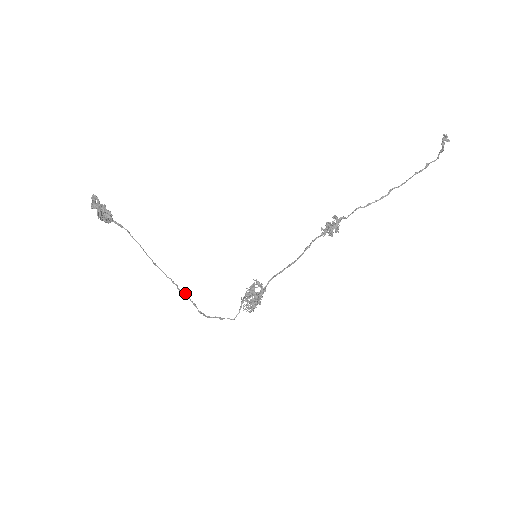
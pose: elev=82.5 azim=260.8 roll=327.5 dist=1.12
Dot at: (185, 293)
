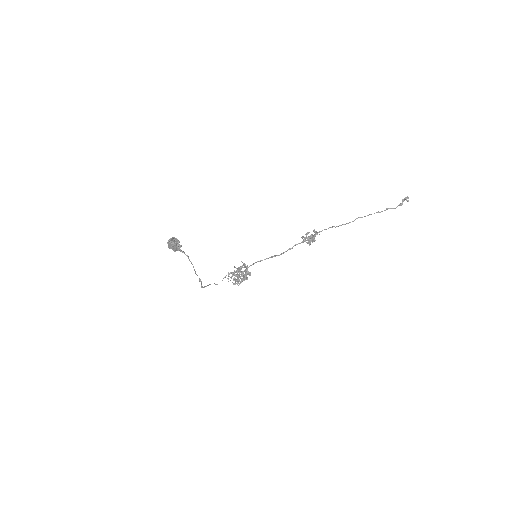
Dot at: occluded
